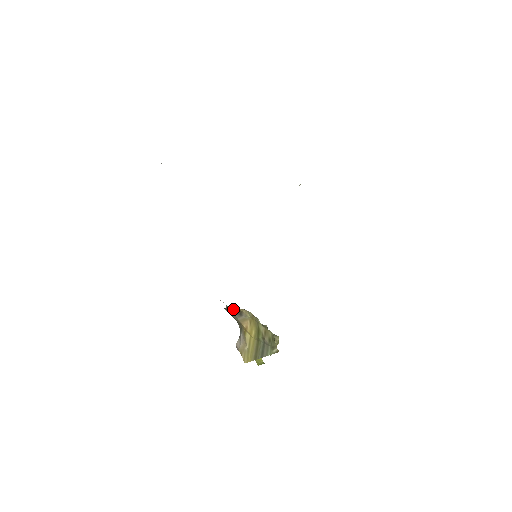
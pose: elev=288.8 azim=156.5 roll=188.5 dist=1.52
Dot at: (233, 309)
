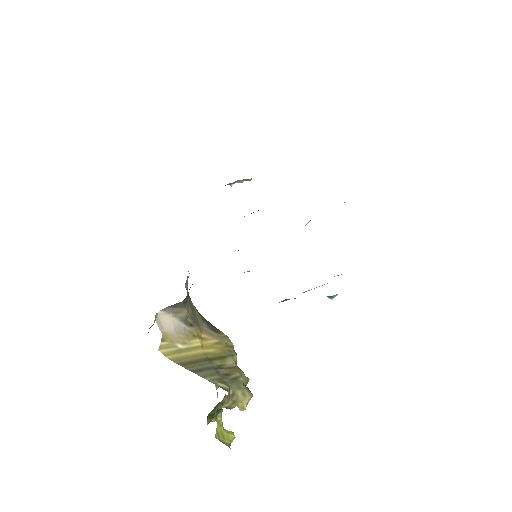
Dot at: (211, 324)
